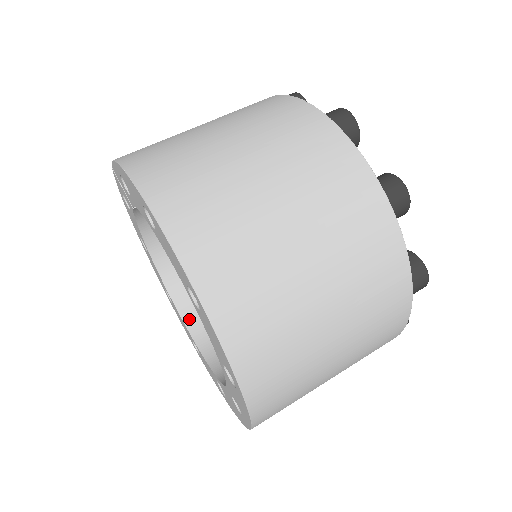
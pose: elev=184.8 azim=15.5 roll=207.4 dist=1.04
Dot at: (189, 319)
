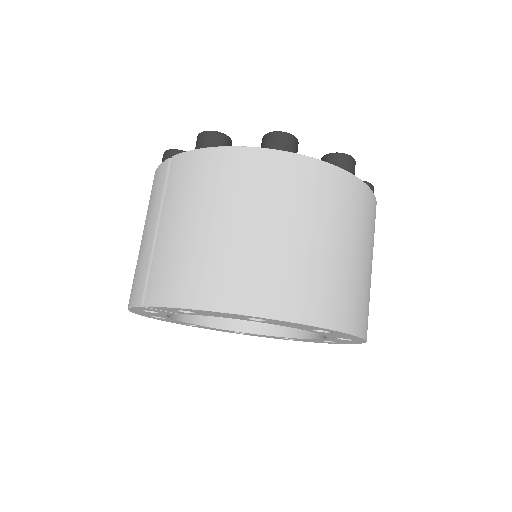
Dot at: (224, 324)
